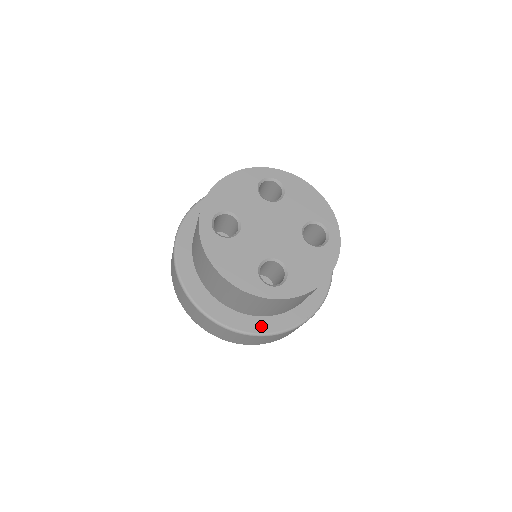
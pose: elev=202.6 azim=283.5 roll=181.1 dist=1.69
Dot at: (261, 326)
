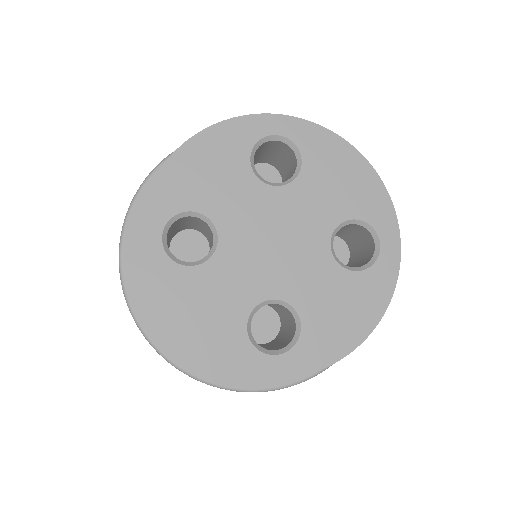
Dot at: occluded
